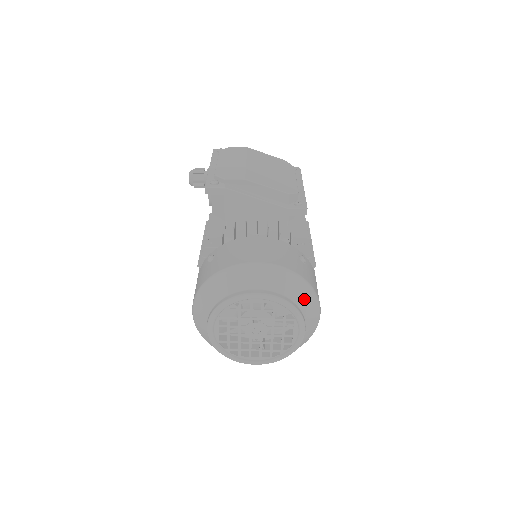
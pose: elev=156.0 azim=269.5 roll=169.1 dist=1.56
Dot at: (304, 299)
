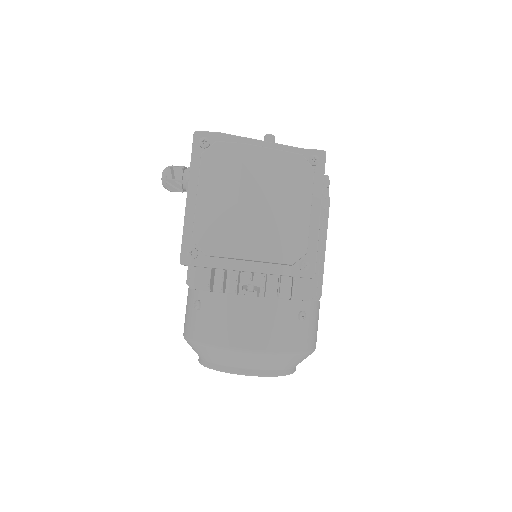
Dot at: (296, 362)
